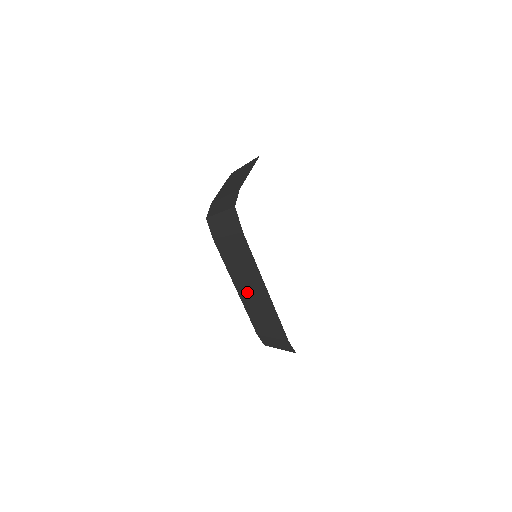
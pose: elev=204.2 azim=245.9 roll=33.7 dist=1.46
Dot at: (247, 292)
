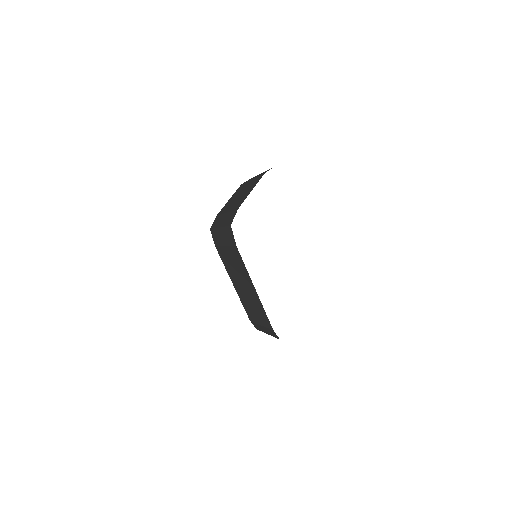
Dot at: (241, 289)
